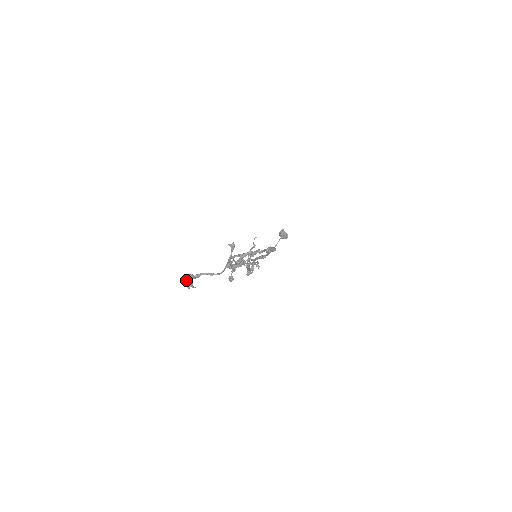
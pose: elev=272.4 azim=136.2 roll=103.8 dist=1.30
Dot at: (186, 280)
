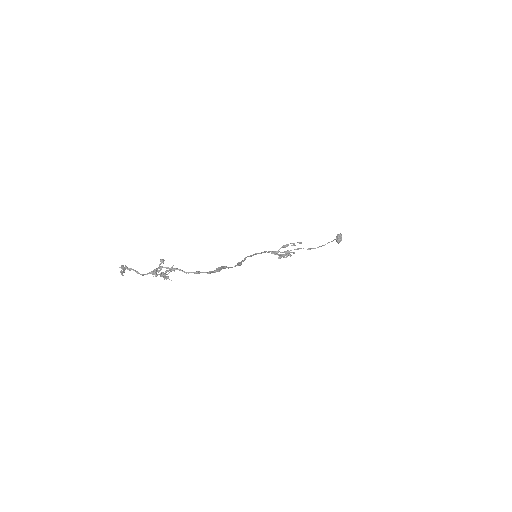
Dot at: (122, 268)
